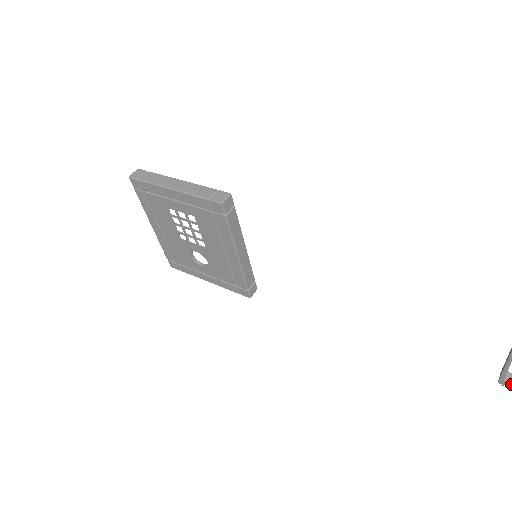
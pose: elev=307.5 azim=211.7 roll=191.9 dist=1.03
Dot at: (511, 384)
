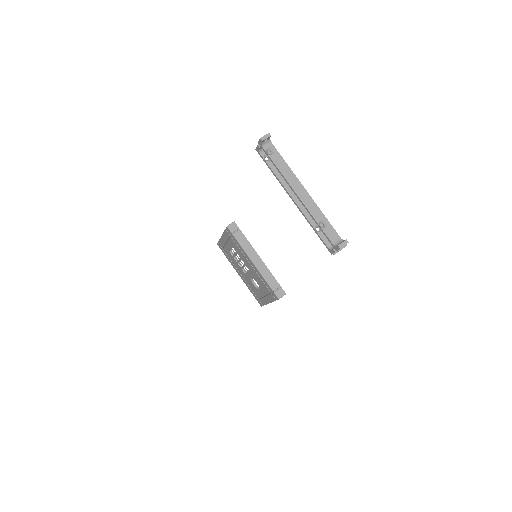
Dot at: (333, 249)
